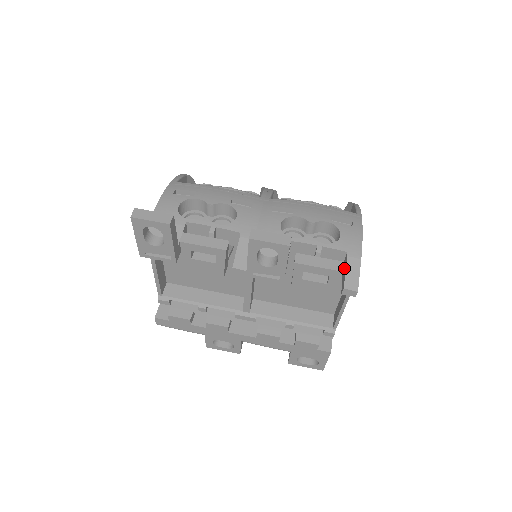
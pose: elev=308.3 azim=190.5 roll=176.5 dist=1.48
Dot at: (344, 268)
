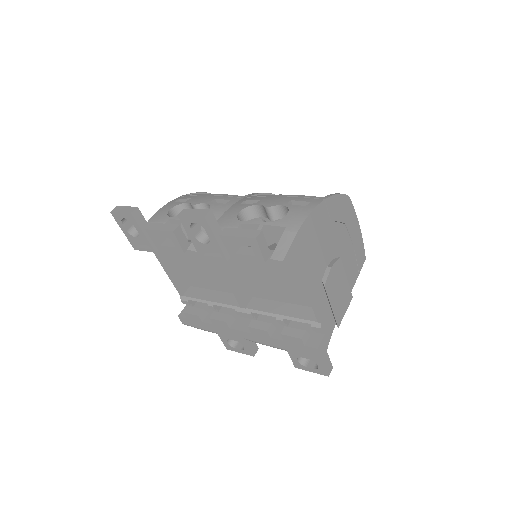
Dot at: occluded
